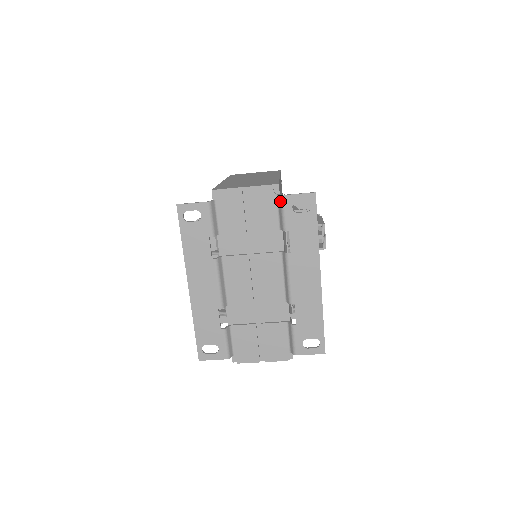
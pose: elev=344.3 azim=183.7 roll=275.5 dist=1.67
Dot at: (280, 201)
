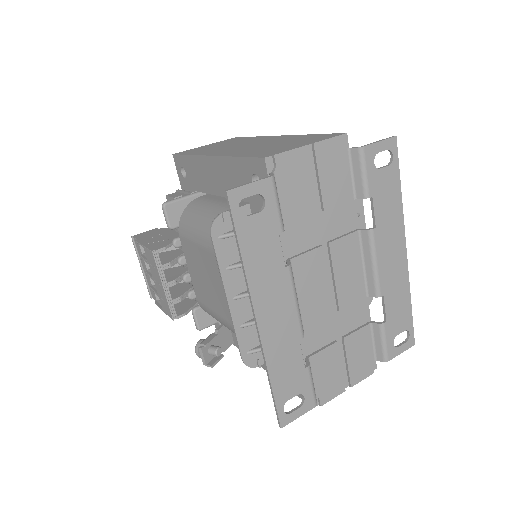
Dot at: (358, 156)
